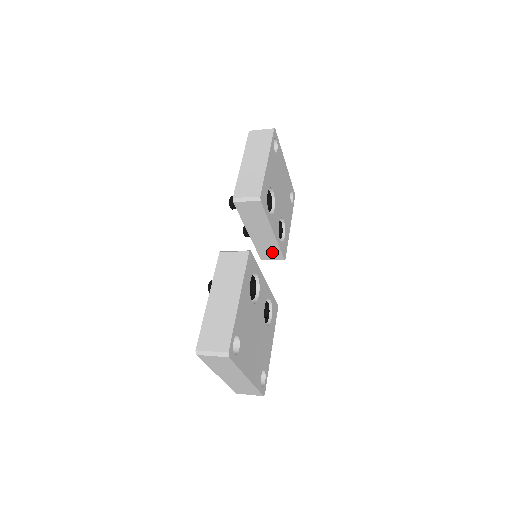
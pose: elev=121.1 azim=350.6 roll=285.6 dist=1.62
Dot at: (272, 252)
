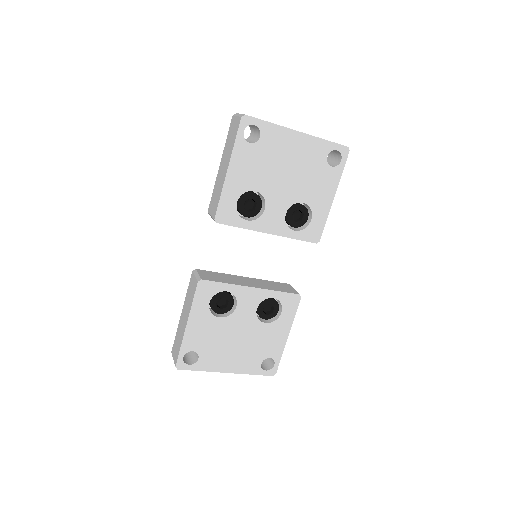
Dot at: occluded
